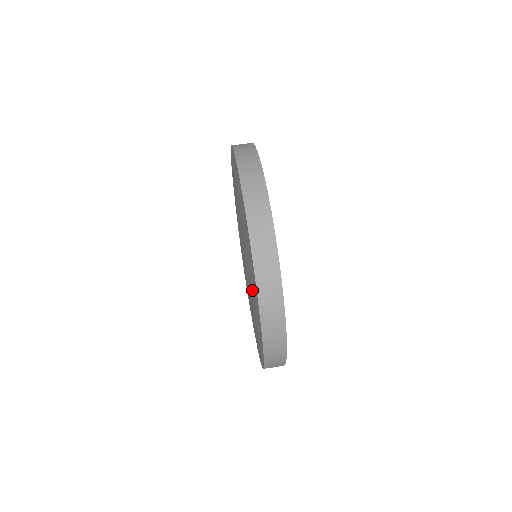
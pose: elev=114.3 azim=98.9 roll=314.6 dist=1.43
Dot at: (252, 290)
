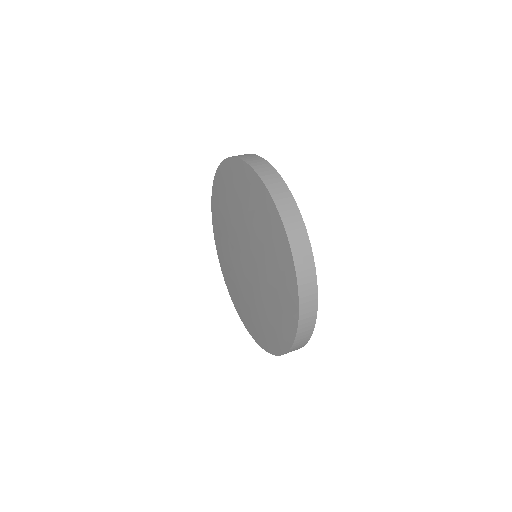
Dot at: (256, 209)
